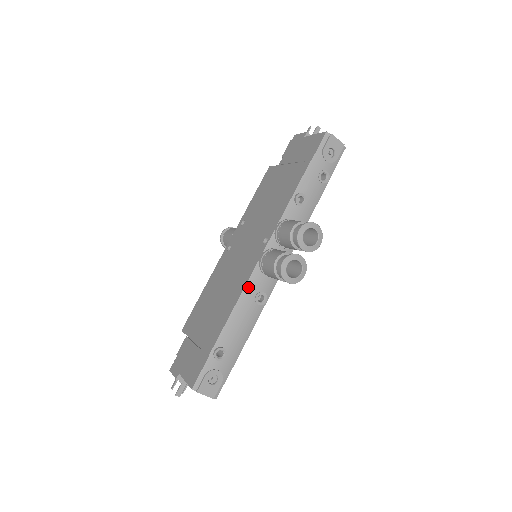
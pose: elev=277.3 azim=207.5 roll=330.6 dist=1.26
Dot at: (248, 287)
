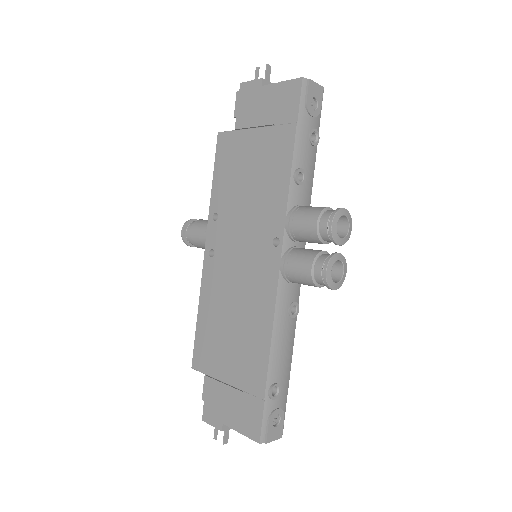
Dot at: (278, 305)
